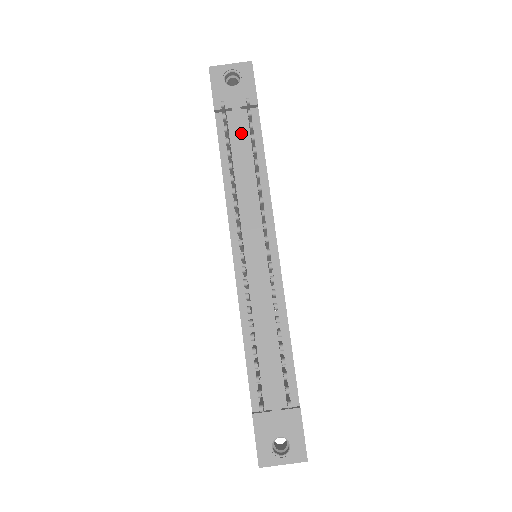
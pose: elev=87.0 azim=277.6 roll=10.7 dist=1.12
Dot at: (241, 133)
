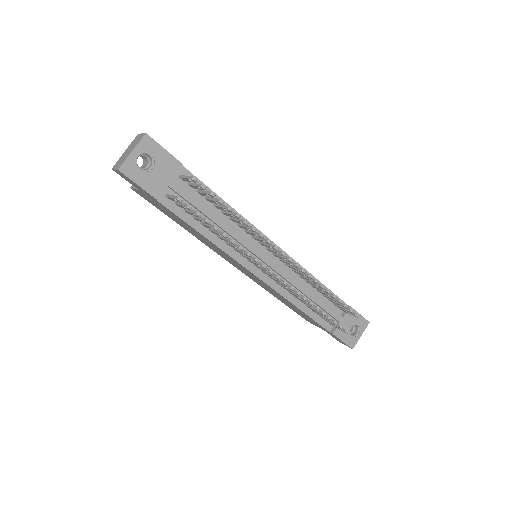
Dot at: (192, 198)
